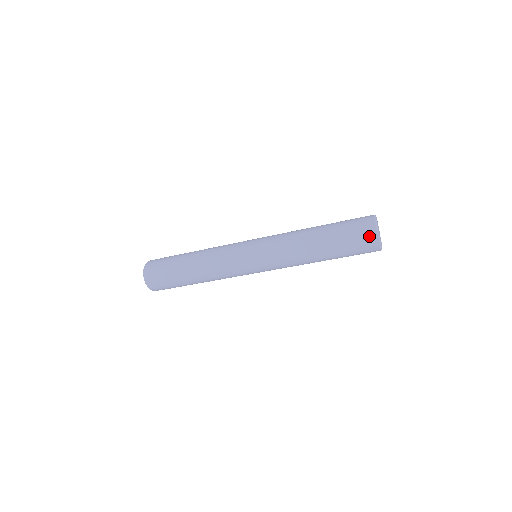
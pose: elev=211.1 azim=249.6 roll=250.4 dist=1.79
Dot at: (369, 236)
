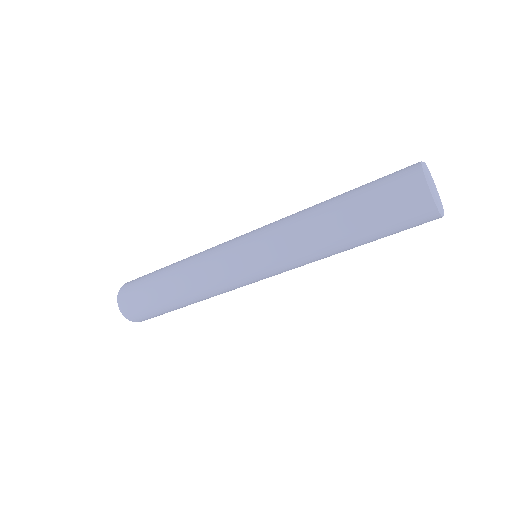
Dot at: (415, 192)
